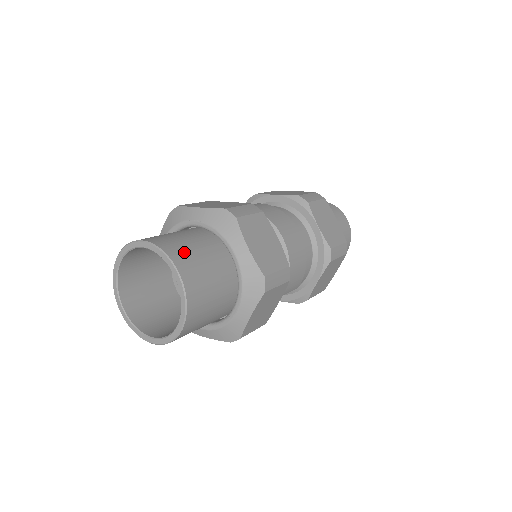
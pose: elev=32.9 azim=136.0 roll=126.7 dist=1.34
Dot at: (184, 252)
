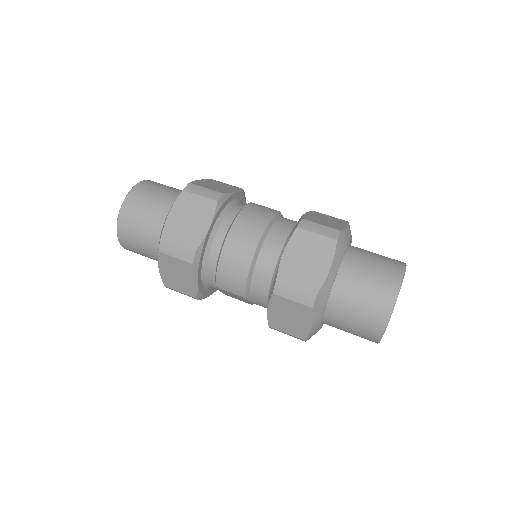
Dot at: (143, 194)
